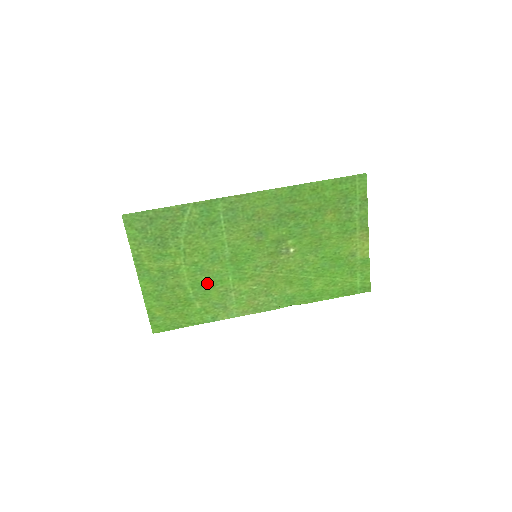
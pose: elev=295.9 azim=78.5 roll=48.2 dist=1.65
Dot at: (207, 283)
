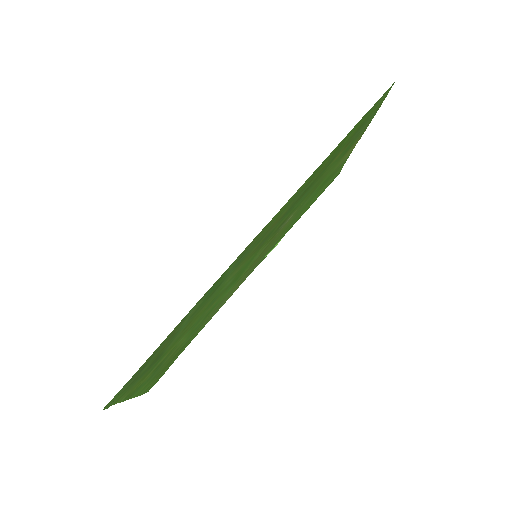
Dot at: (203, 319)
